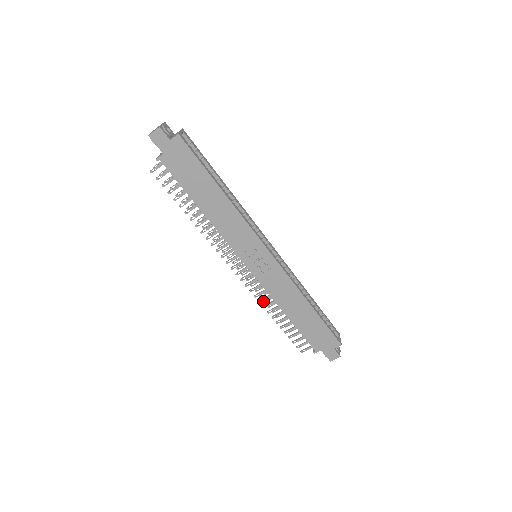
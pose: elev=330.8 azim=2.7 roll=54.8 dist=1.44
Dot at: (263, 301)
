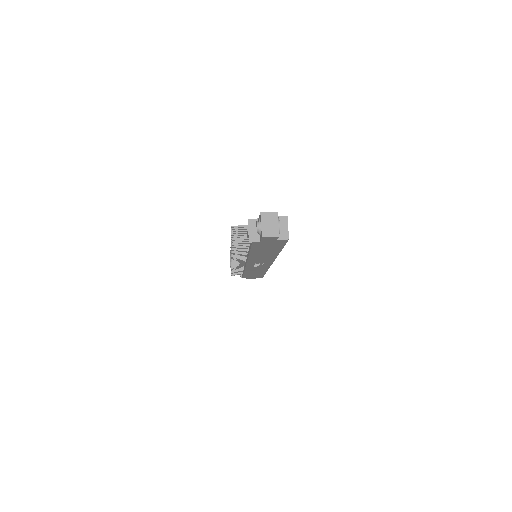
Dot at: occluded
